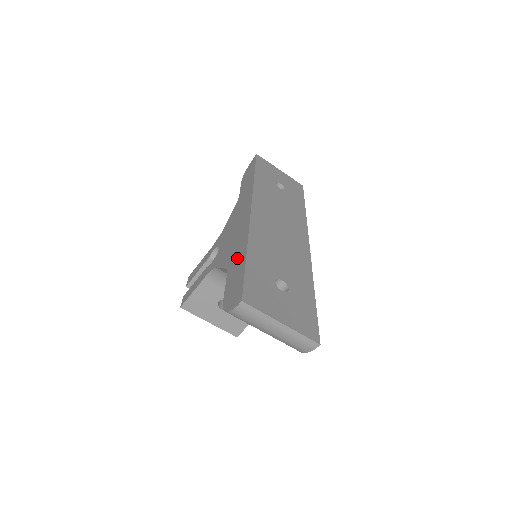
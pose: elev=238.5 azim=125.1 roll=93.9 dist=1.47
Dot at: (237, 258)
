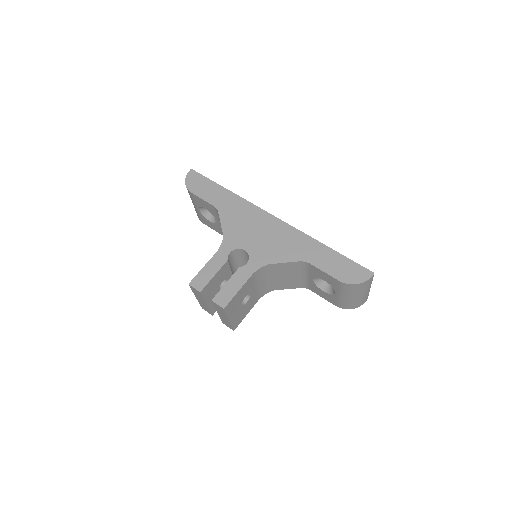
Dot at: (314, 252)
